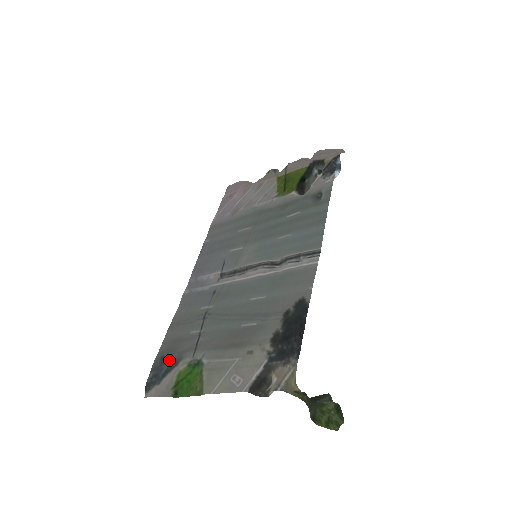
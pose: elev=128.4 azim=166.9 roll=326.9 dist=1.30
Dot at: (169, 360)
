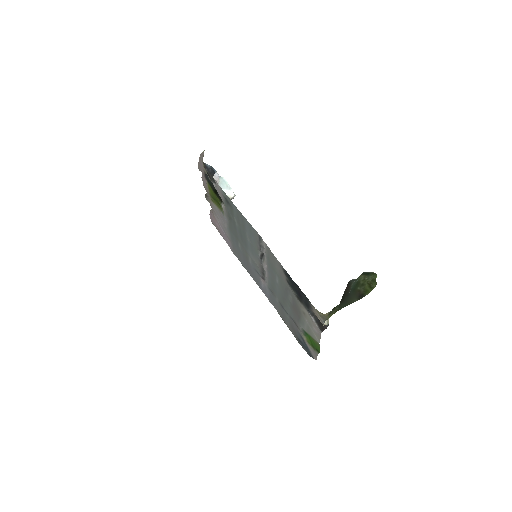
Dot at: (300, 339)
